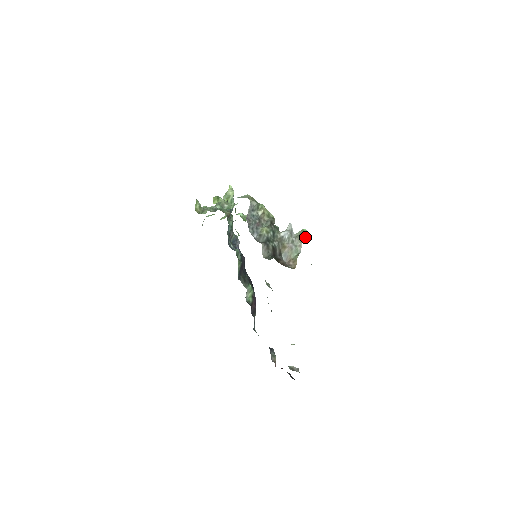
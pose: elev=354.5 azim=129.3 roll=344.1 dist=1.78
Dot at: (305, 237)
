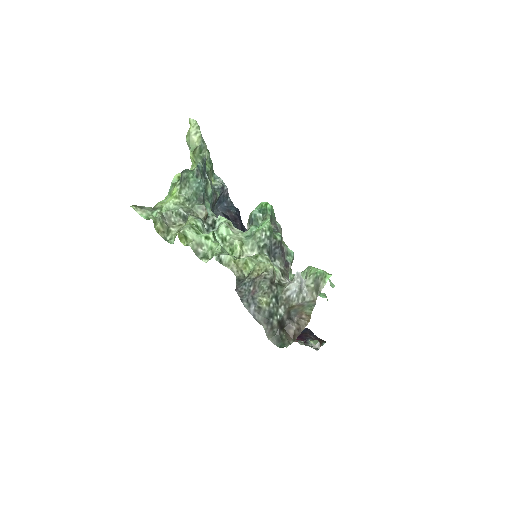
Dot at: (320, 282)
